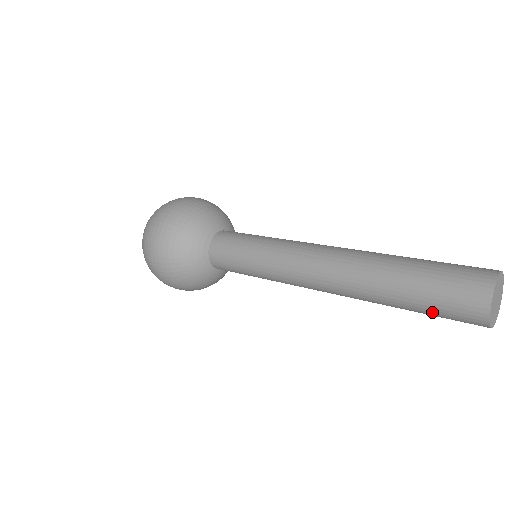
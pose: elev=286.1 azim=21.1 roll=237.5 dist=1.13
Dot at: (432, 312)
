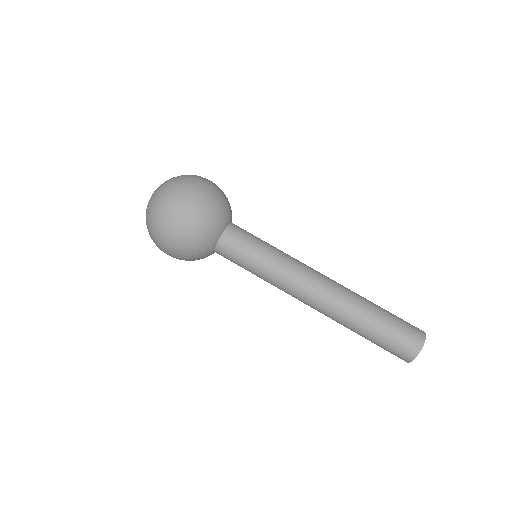
Dot at: (378, 345)
